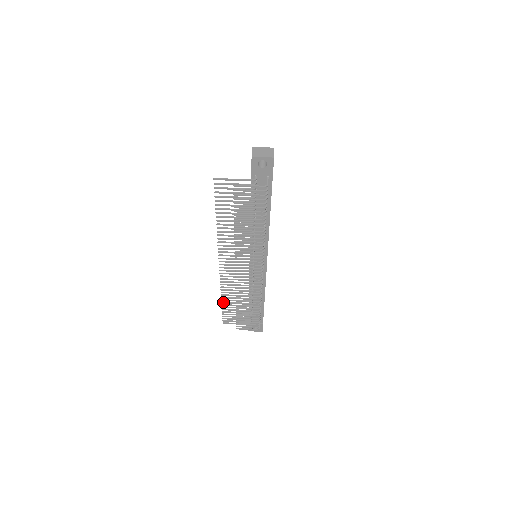
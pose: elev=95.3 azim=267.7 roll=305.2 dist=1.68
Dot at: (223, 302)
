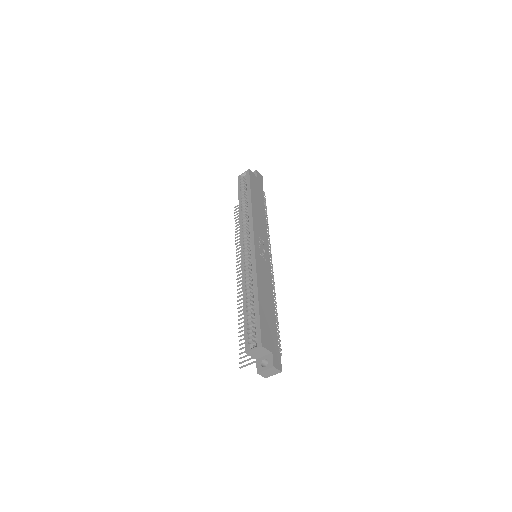
Dot at: (236, 232)
